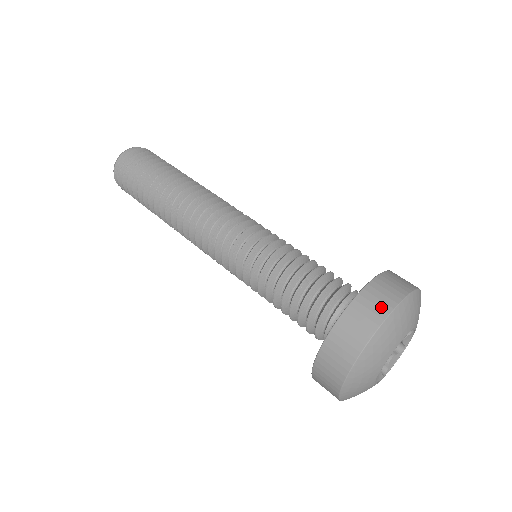
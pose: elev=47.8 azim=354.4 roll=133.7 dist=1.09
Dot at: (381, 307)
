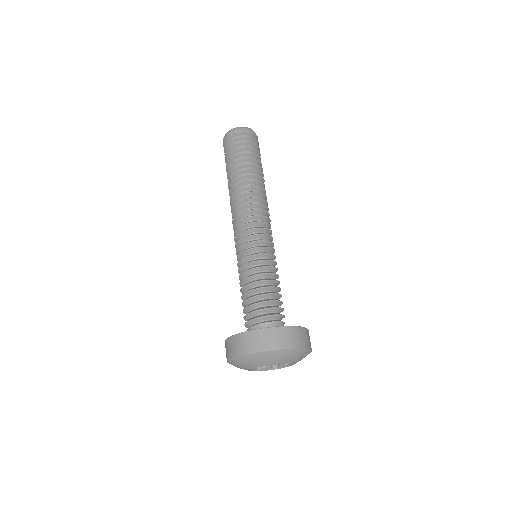
Dot at: (290, 342)
